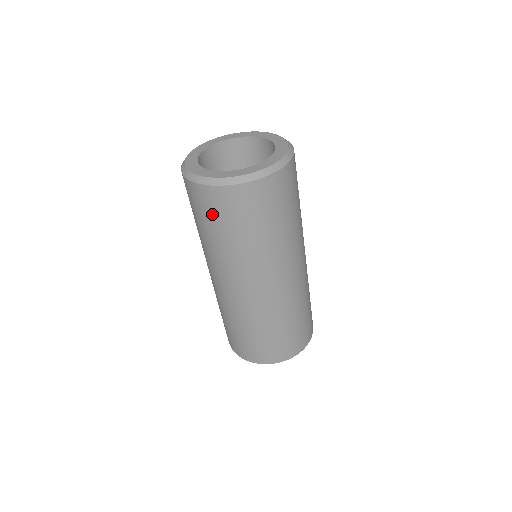
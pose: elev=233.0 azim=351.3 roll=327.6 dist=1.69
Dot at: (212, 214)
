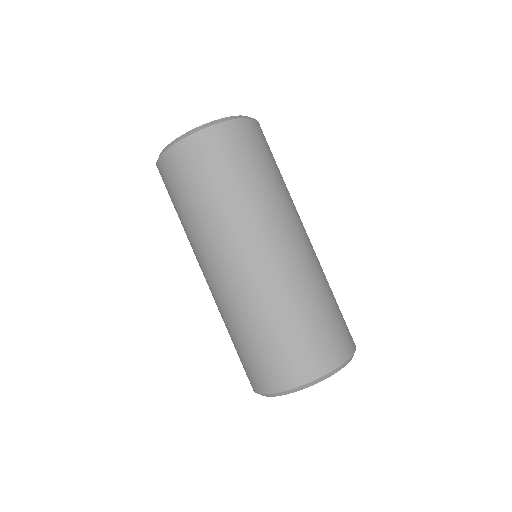
Dot at: (206, 166)
